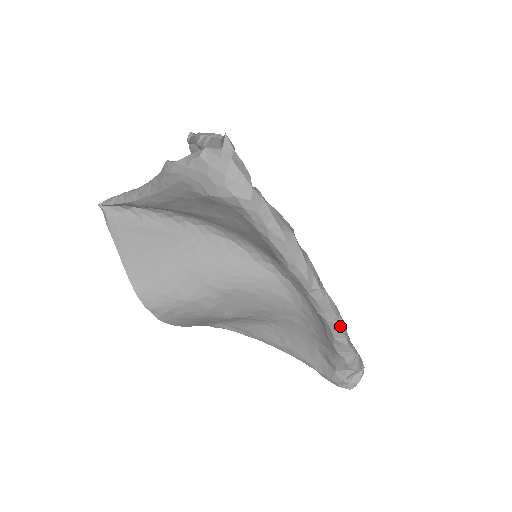
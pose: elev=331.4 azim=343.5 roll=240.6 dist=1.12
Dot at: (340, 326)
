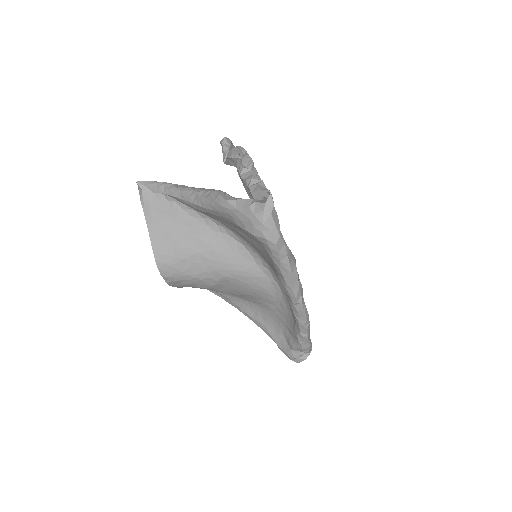
Dot at: (307, 327)
